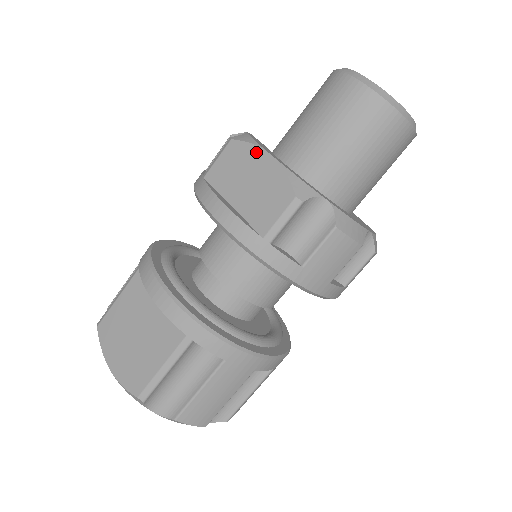
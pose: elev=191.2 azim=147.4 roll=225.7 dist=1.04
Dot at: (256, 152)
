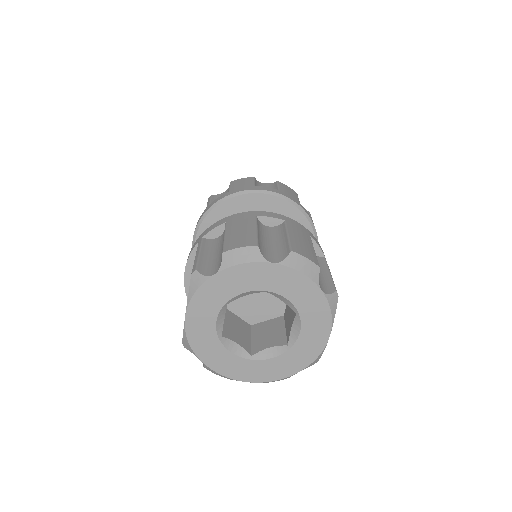
Dot at: occluded
